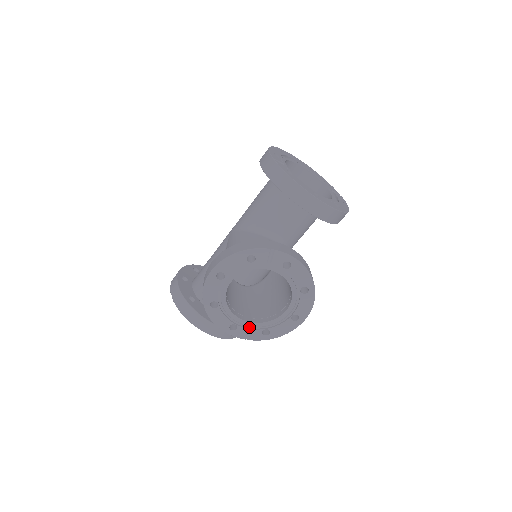
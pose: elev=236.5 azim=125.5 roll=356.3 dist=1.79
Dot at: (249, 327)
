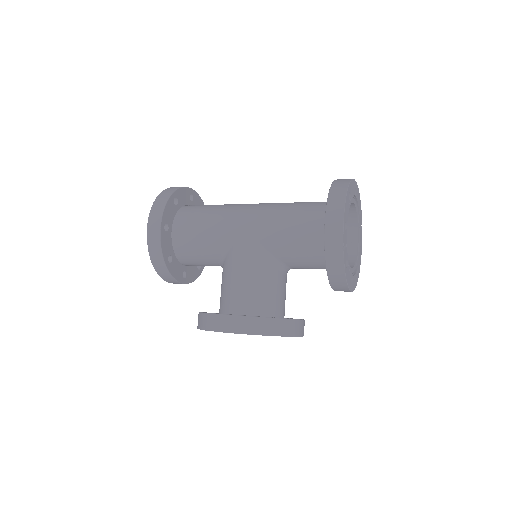
Dot at: occluded
